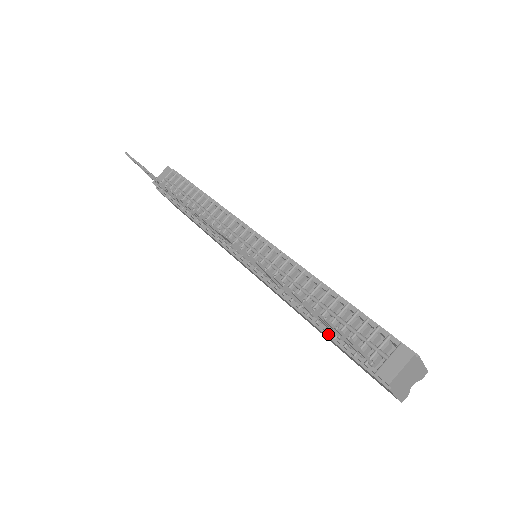
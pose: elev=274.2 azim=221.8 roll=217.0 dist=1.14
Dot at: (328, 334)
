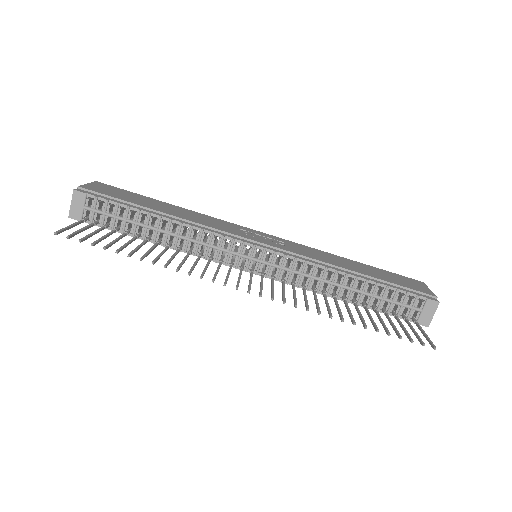
Dot at: occluded
